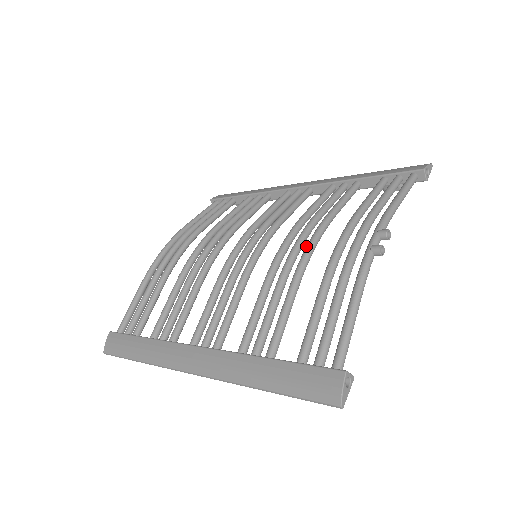
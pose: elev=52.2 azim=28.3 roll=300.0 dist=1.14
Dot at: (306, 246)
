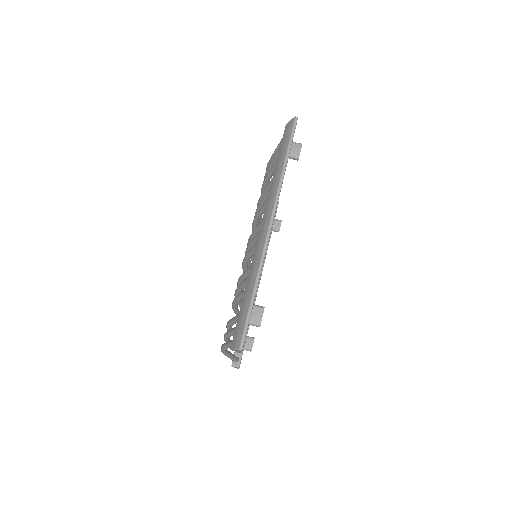
Dot at: occluded
